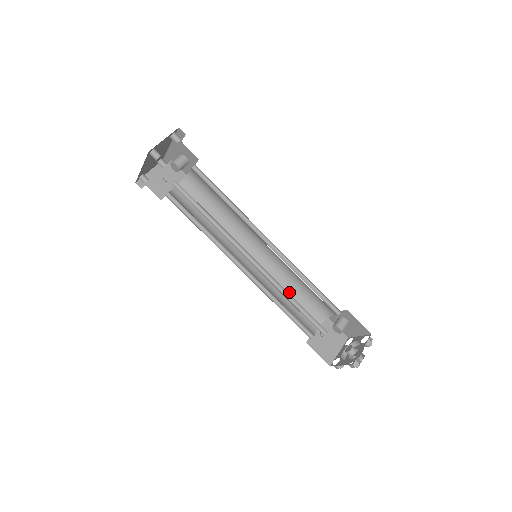
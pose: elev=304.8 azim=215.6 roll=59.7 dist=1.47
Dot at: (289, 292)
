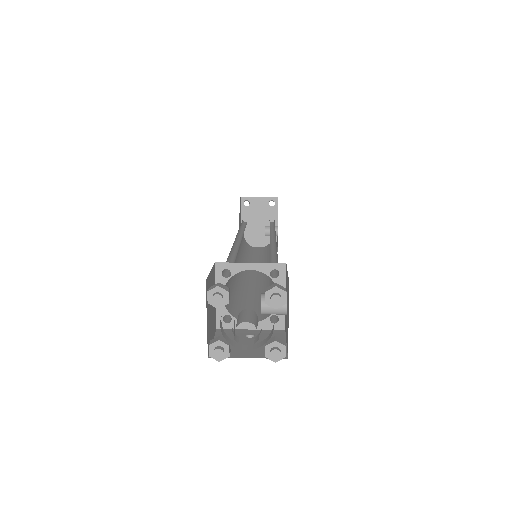
Dot at: occluded
